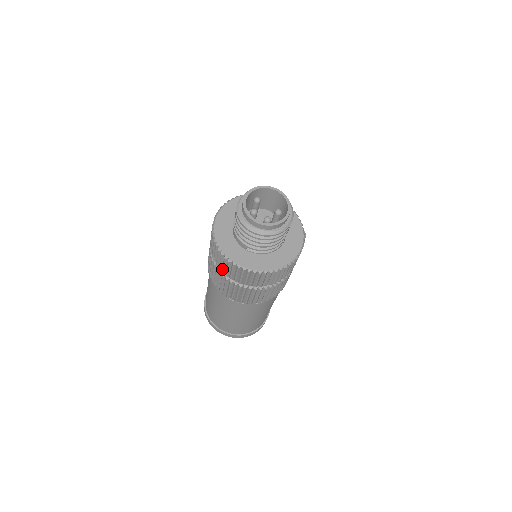
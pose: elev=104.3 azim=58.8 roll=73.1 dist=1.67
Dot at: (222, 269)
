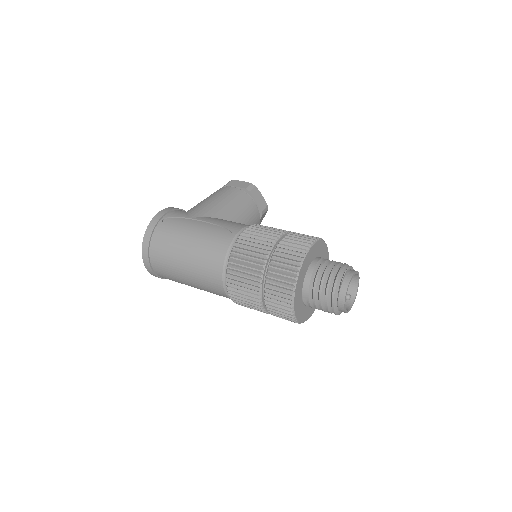
Dot at: (270, 292)
